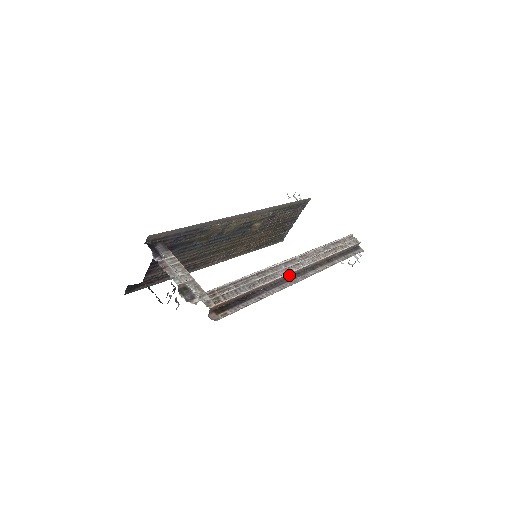
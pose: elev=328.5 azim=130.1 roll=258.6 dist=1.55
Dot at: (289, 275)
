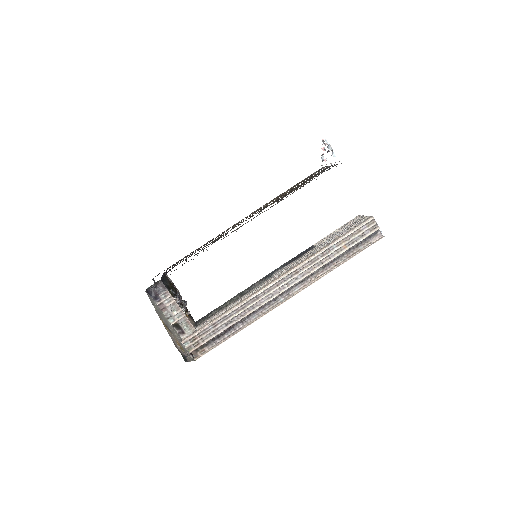
Dot at: (271, 299)
